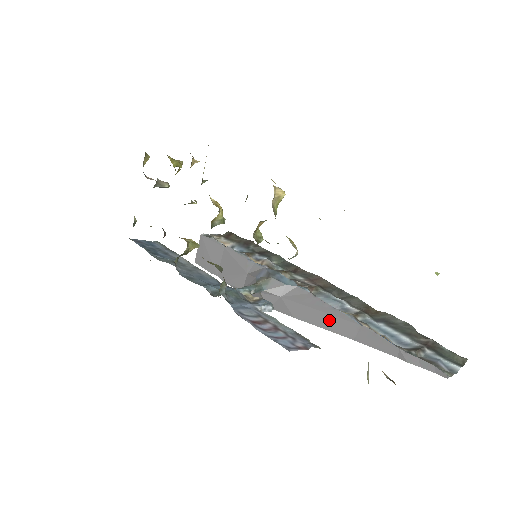
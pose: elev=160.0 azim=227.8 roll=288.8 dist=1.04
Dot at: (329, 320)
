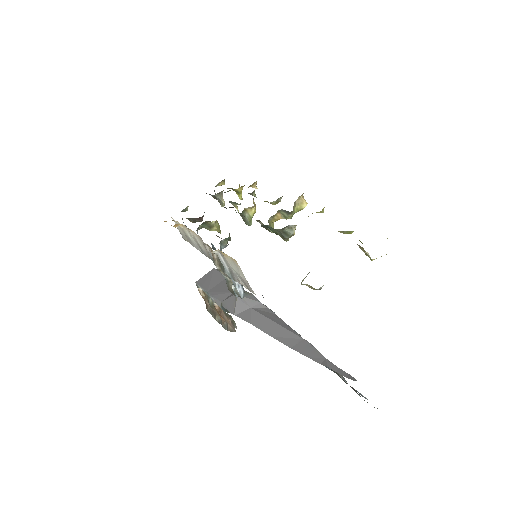
Dot at: (279, 330)
